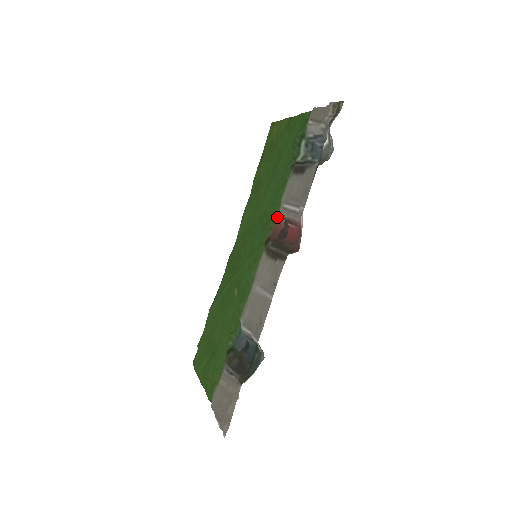
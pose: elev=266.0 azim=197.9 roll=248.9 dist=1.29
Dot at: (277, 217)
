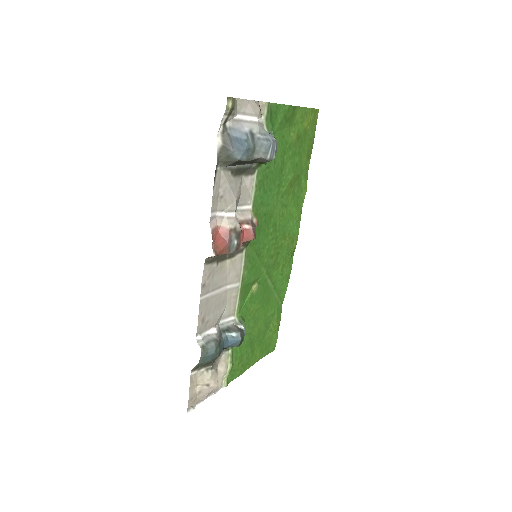
Dot at: (257, 218)
